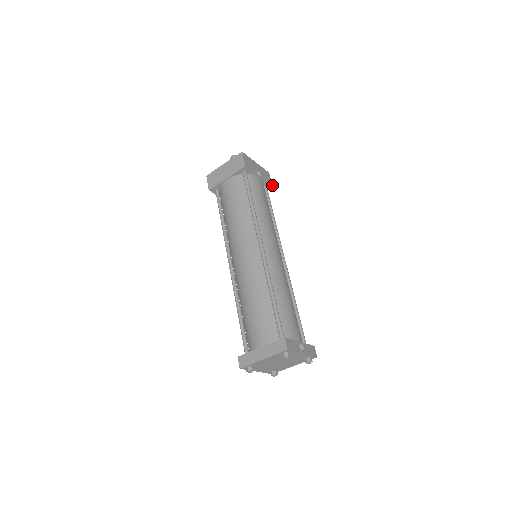
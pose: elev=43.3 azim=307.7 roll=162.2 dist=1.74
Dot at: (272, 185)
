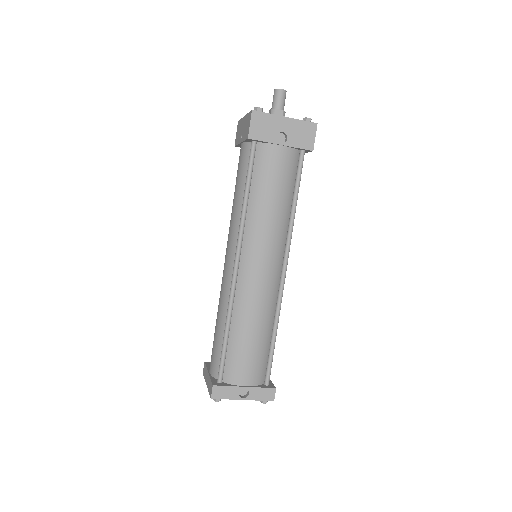
Dot at: (313, 148)
